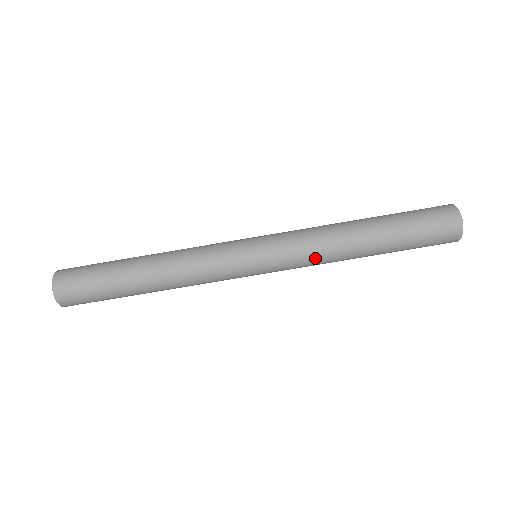
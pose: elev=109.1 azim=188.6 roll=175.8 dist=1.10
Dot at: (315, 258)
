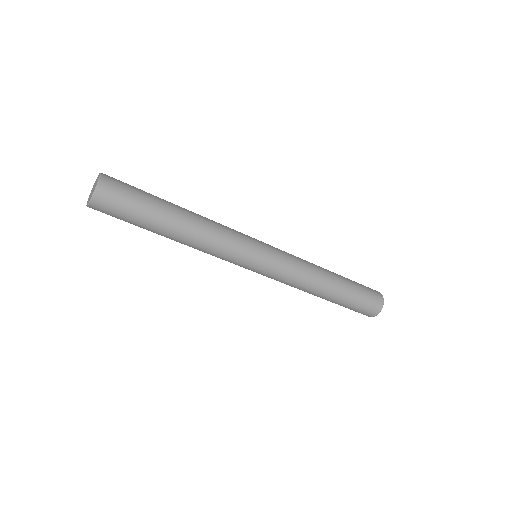
Dot at: (293, 283)
